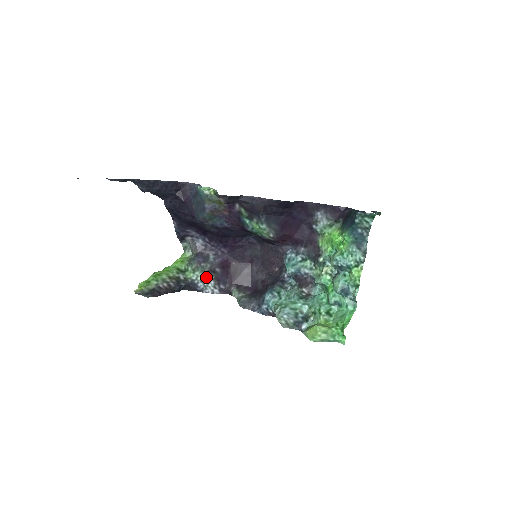
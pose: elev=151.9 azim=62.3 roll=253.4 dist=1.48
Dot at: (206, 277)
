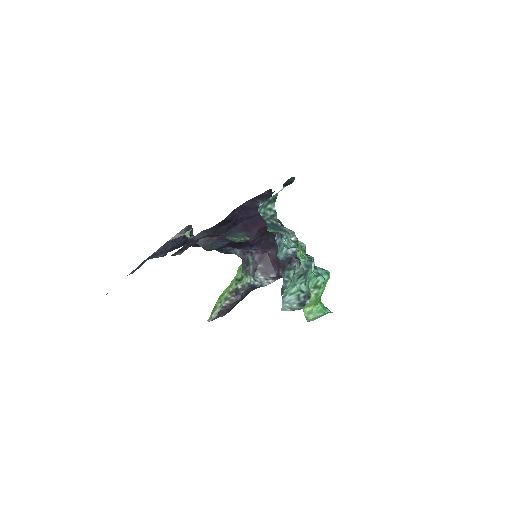
Dot at: (254, 277)
